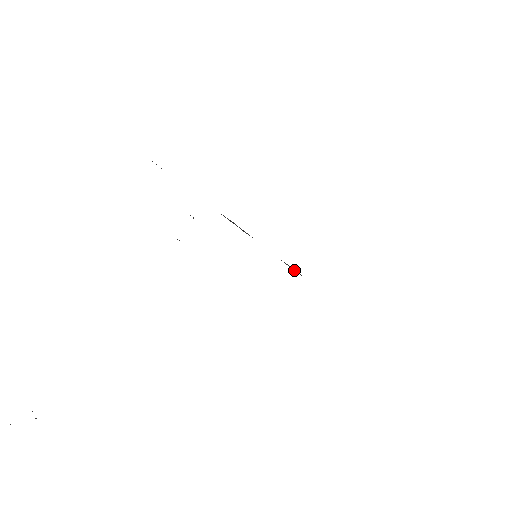
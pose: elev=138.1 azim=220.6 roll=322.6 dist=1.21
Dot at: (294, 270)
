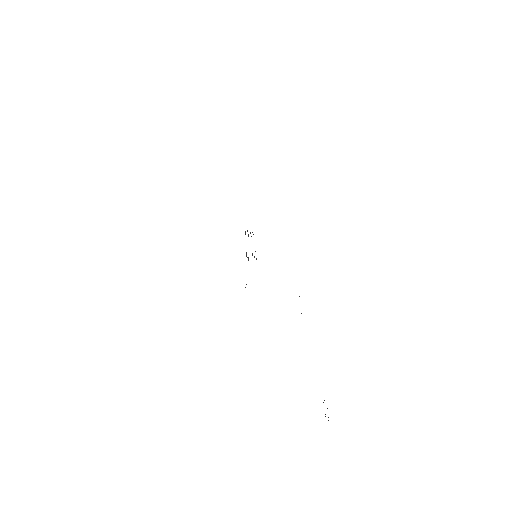
Dot at: occluded
